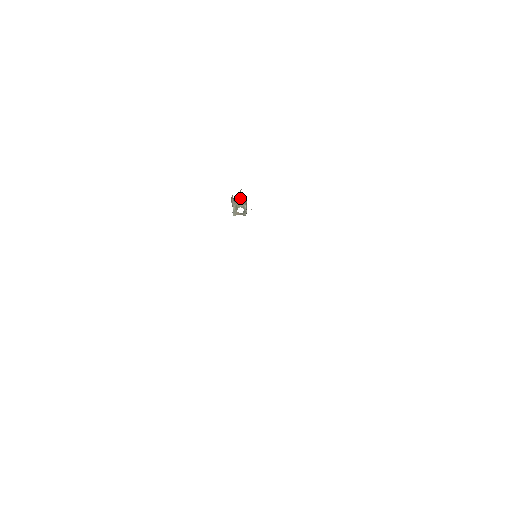
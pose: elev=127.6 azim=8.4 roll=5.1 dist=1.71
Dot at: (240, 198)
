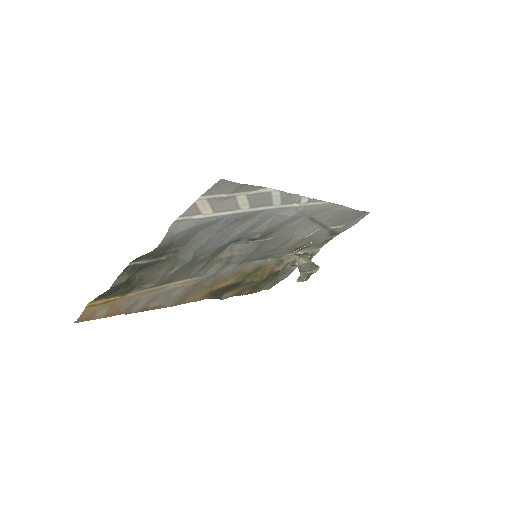
Dot at: (307, 264)
